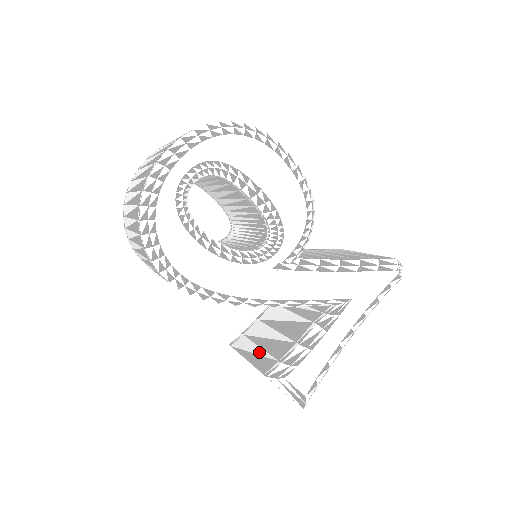
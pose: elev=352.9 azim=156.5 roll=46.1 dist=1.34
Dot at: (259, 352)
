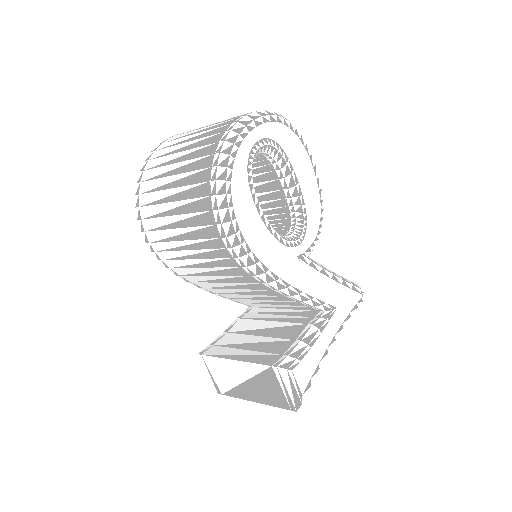
Dot at: (250, 353)
